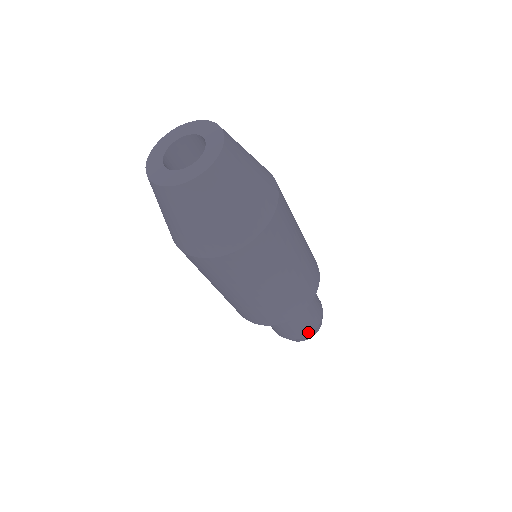
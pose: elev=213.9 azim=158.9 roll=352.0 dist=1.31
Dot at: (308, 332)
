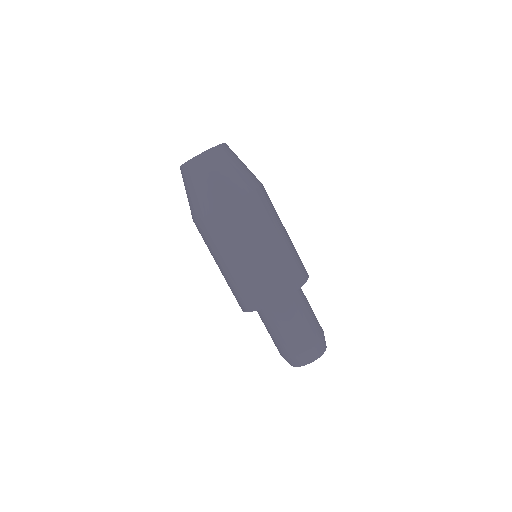
Dot at: (321, 331)
